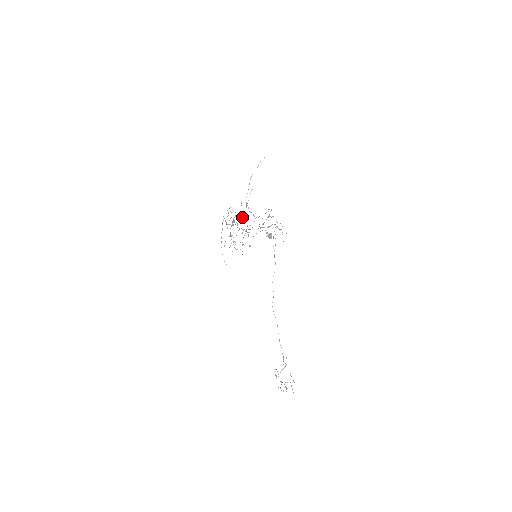
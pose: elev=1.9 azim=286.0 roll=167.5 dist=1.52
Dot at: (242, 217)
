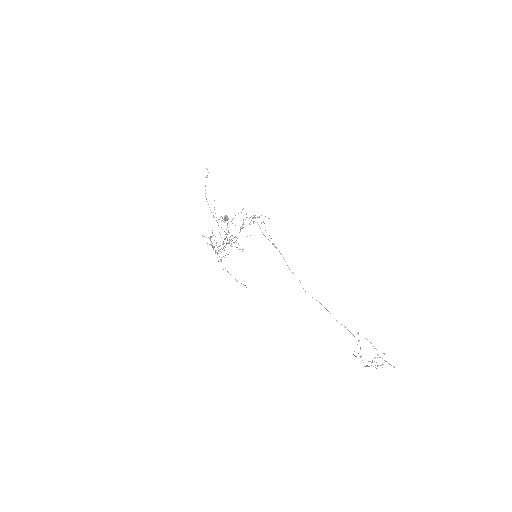
Dot at: occluded
